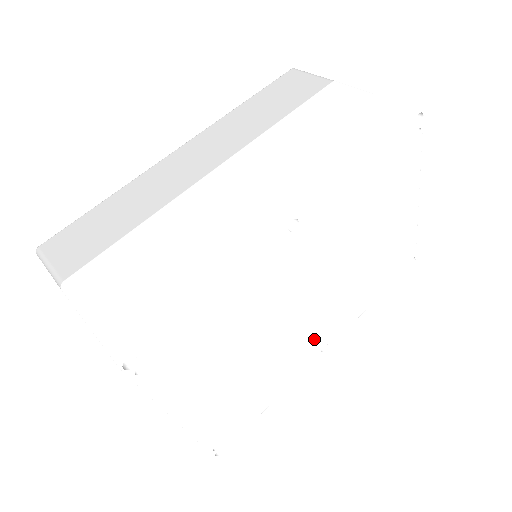
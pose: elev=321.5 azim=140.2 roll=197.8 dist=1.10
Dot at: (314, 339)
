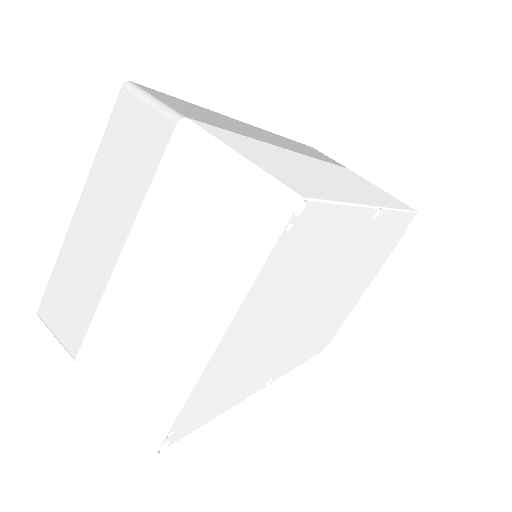
Dot at: (280, 360)
